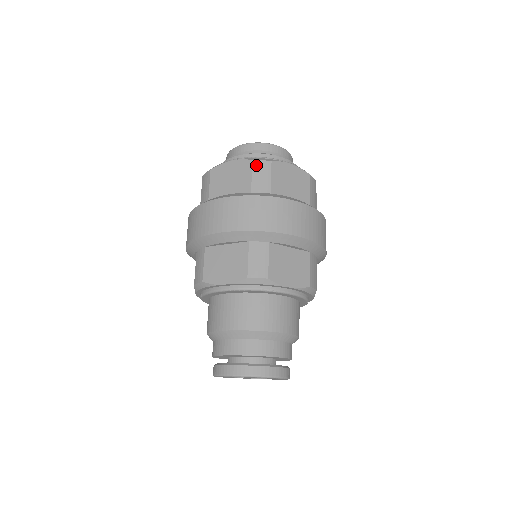
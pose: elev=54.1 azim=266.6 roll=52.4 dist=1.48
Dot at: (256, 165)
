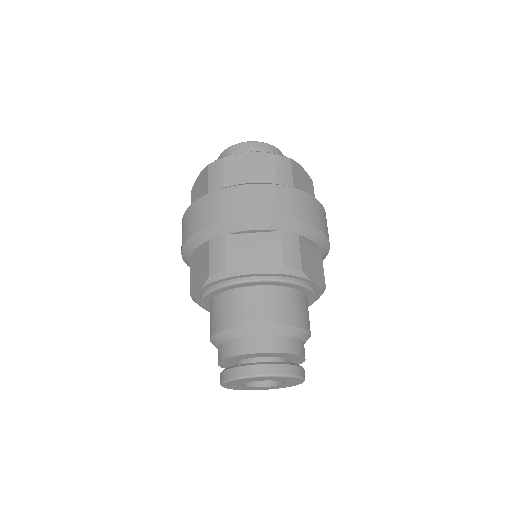
Dot at: (278, 159)
